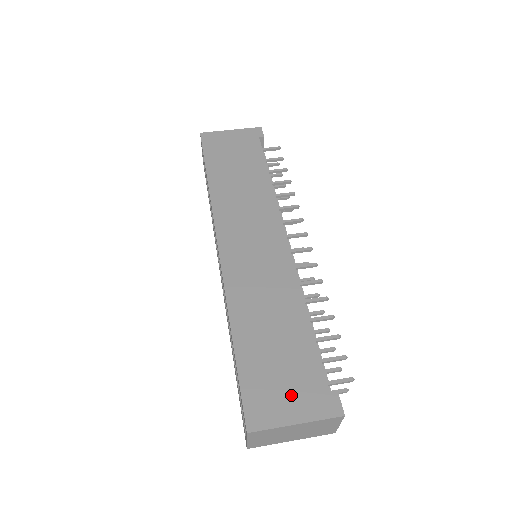
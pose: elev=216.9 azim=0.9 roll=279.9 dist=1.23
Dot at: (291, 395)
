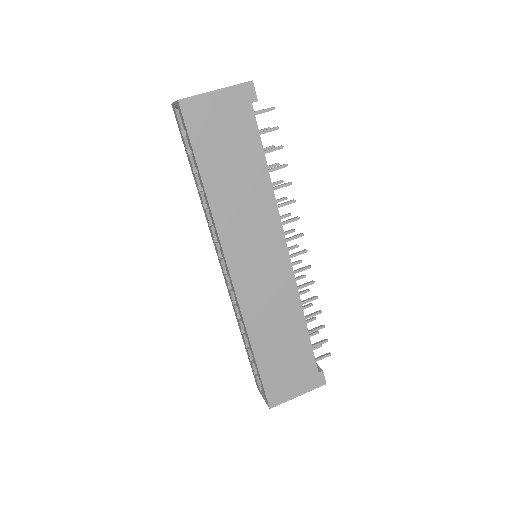
Dot at: (295, 381)
